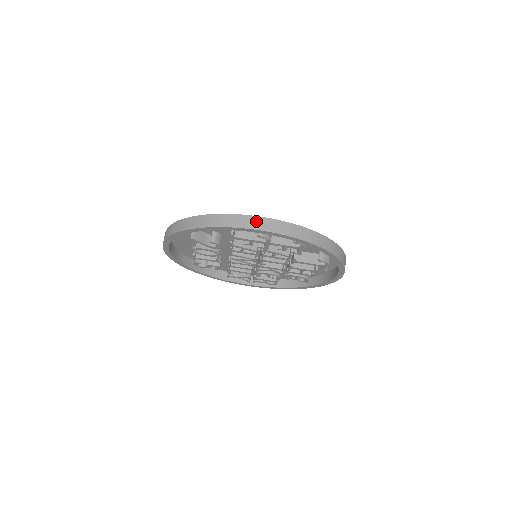
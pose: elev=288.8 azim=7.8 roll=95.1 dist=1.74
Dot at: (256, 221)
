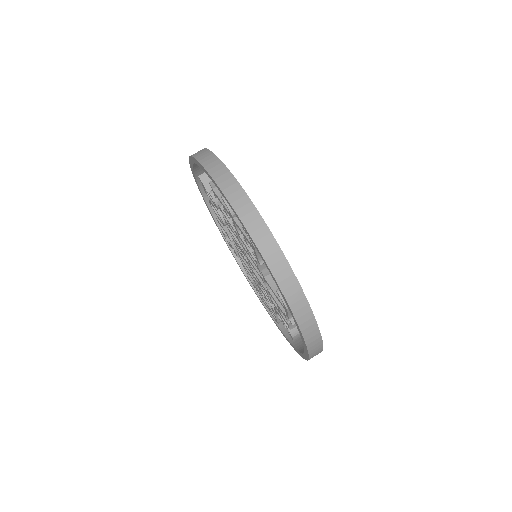
Dot at: (223, 174)
